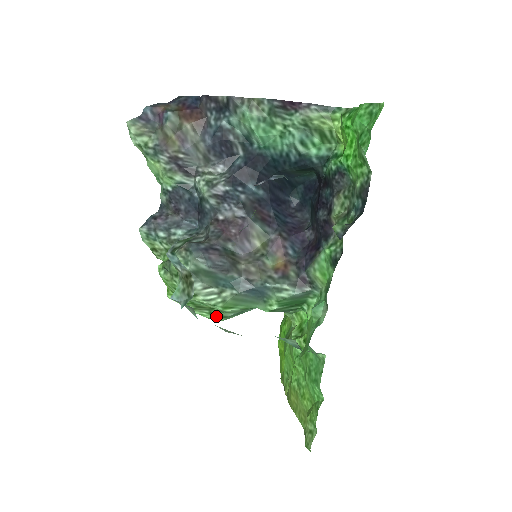
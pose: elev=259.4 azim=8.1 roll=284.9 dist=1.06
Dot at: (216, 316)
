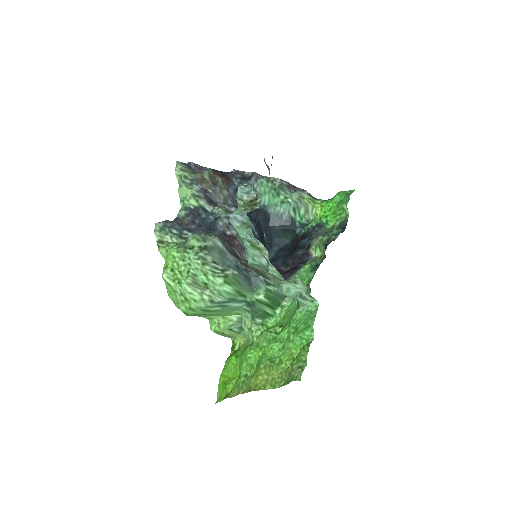
Dot at: (204, 298)
